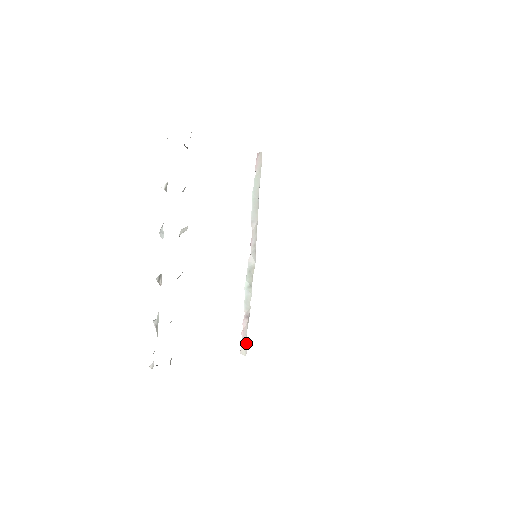
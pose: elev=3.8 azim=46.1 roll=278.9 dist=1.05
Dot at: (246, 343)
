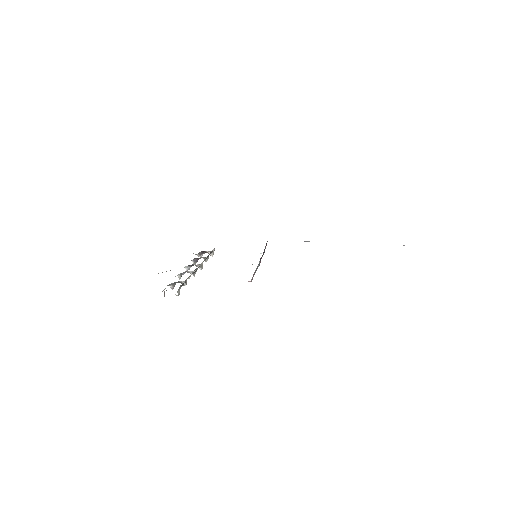
Dot at: occluded
